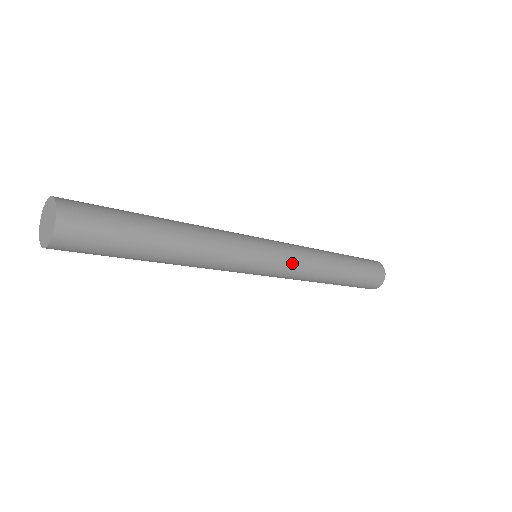
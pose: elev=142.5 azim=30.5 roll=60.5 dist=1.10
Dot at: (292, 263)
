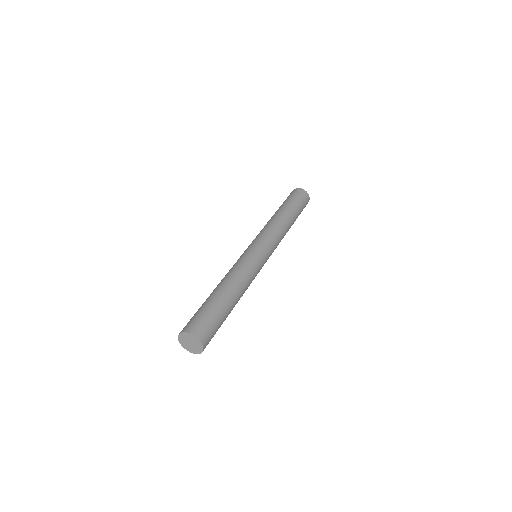
Dot at: occluded
